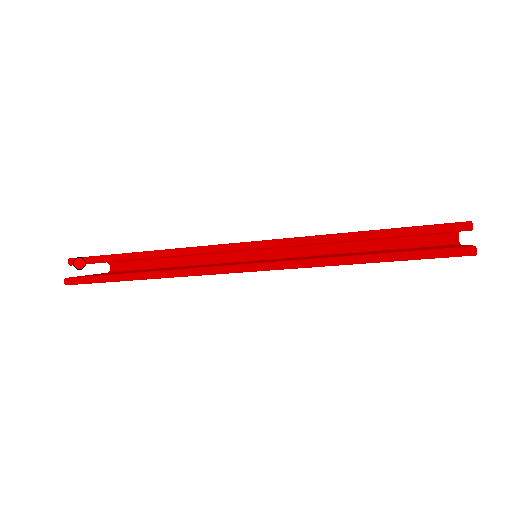
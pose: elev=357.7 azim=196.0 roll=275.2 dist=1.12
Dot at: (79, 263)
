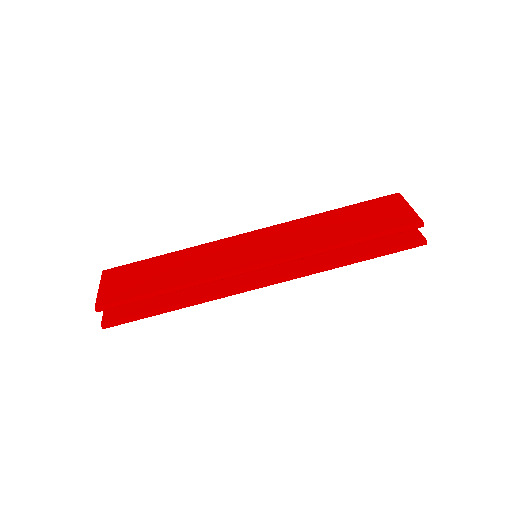
Dot at: (107, 309)
